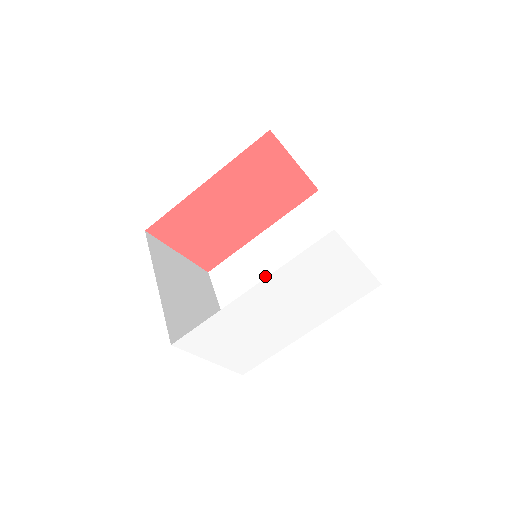
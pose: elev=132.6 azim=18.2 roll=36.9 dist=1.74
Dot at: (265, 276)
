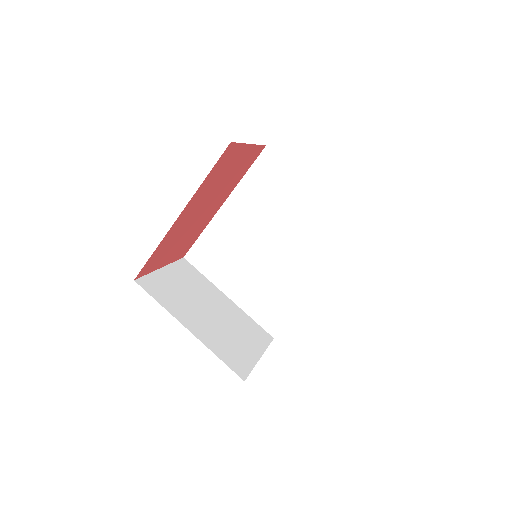
Dot at: (251, 249)
